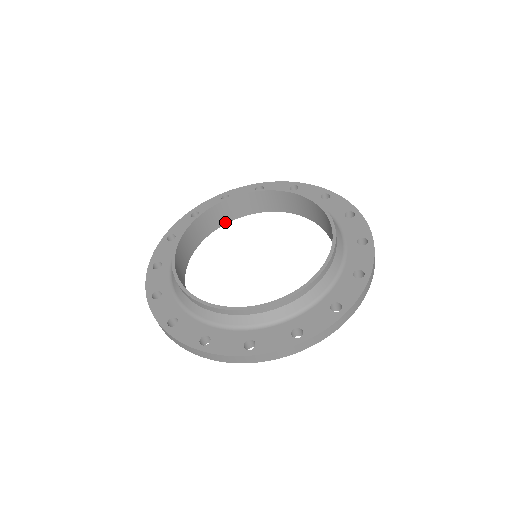
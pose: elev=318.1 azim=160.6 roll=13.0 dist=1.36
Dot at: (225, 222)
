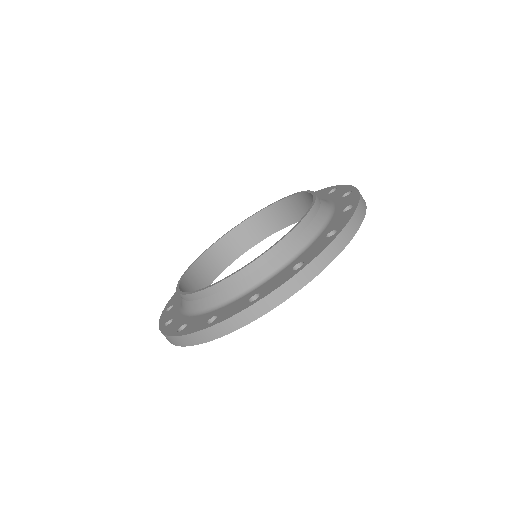
Dot at: (213, 279)
